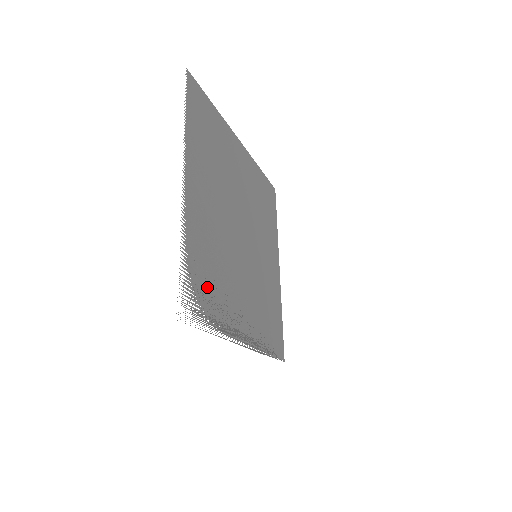
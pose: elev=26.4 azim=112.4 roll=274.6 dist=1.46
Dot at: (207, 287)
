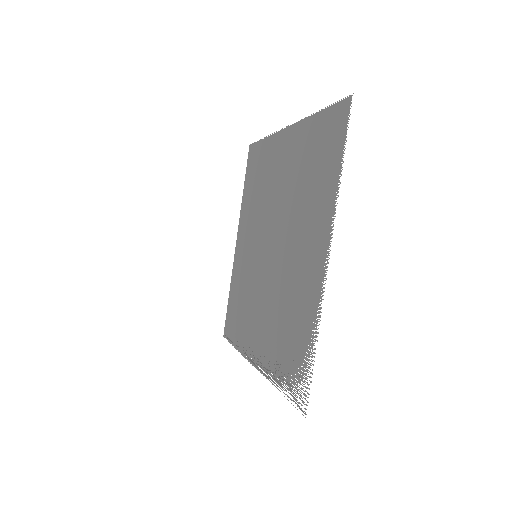
Dot at: (289, 350)
